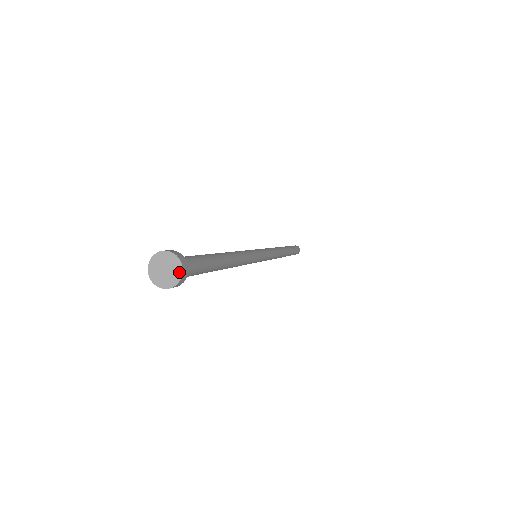
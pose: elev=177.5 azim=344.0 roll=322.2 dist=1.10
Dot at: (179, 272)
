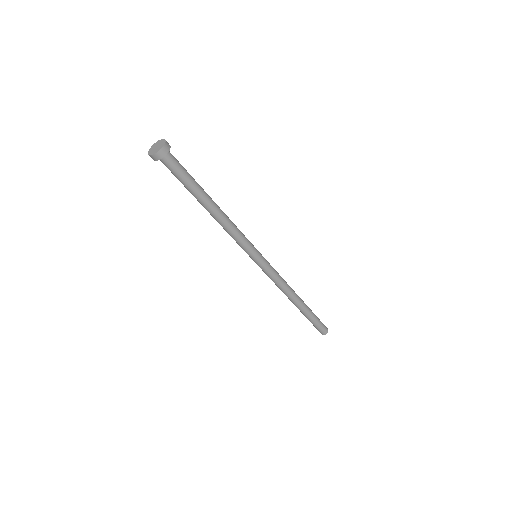
Dot at: (164, 141)
